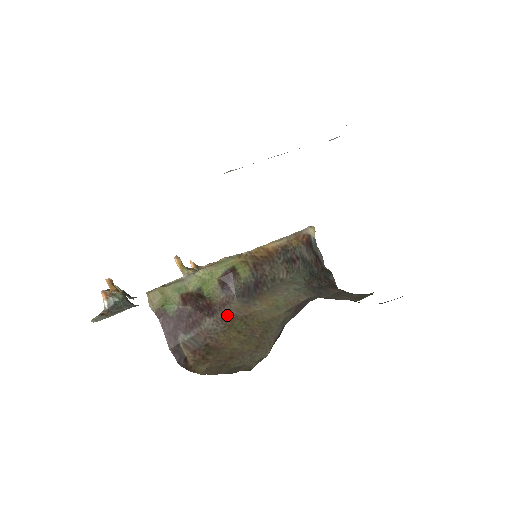
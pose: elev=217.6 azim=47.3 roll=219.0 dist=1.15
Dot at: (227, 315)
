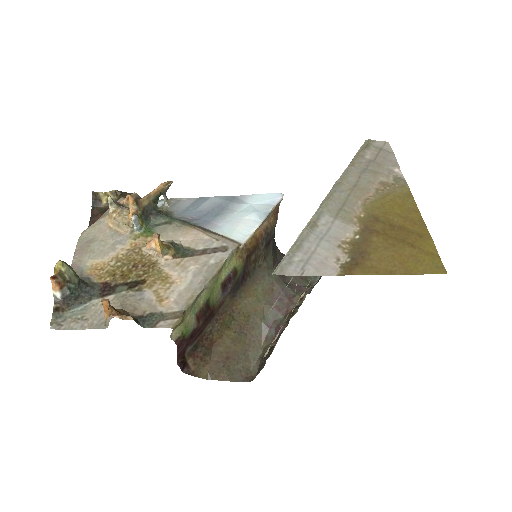
Dot at: (220, 314)
